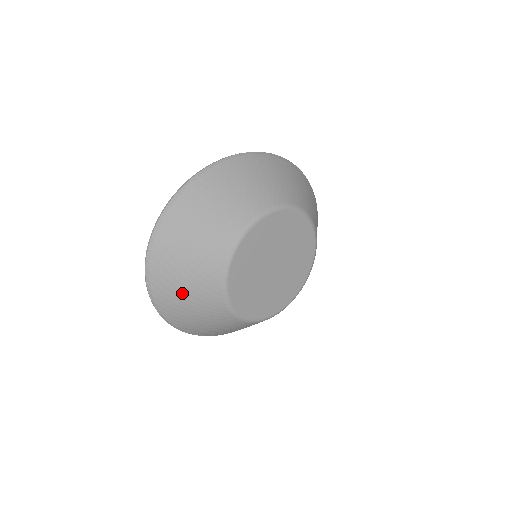
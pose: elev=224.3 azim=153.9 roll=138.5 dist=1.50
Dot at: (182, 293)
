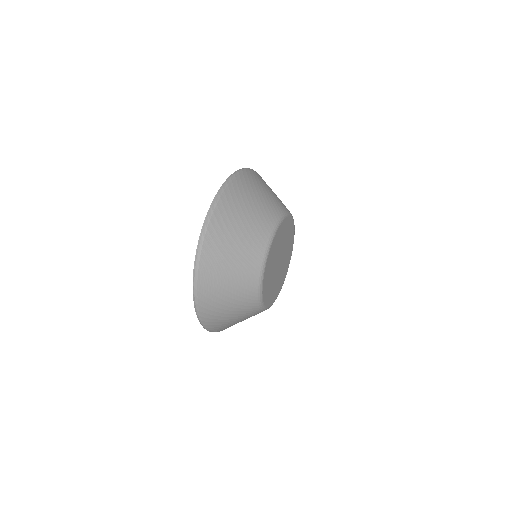
Dot at: (231, 251)
